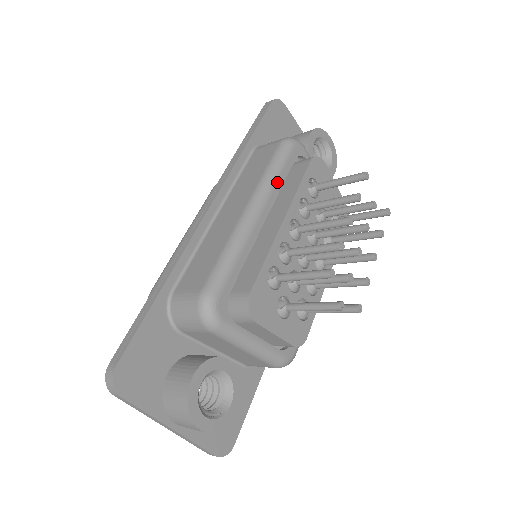
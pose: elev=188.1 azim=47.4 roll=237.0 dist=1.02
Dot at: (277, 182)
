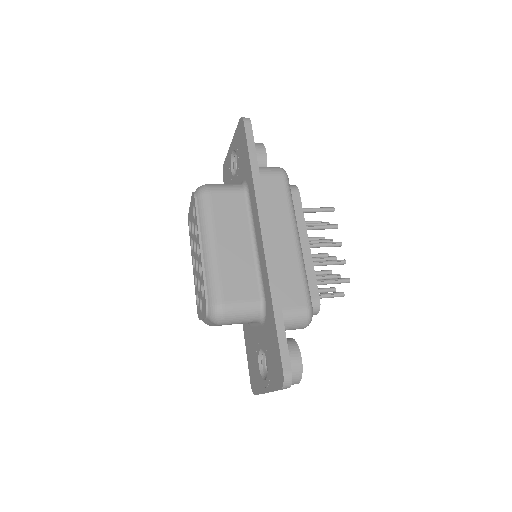
Dot at: (294, 212)
